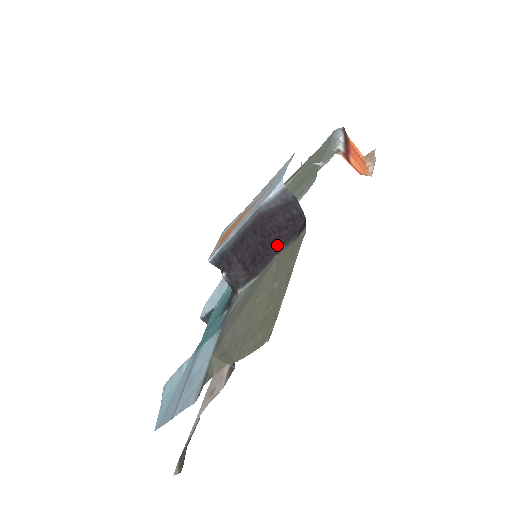
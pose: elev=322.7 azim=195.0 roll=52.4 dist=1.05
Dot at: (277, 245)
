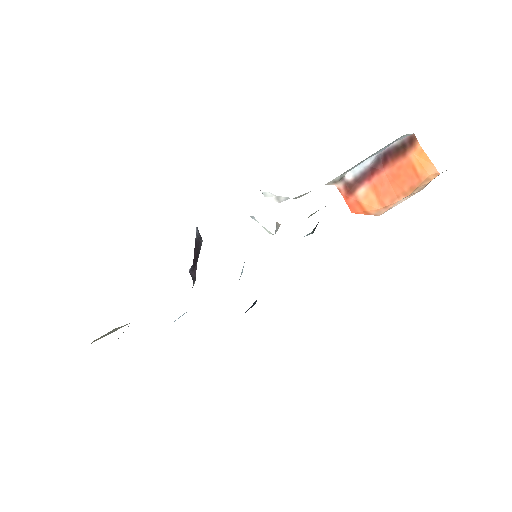
Dot at: occluded
